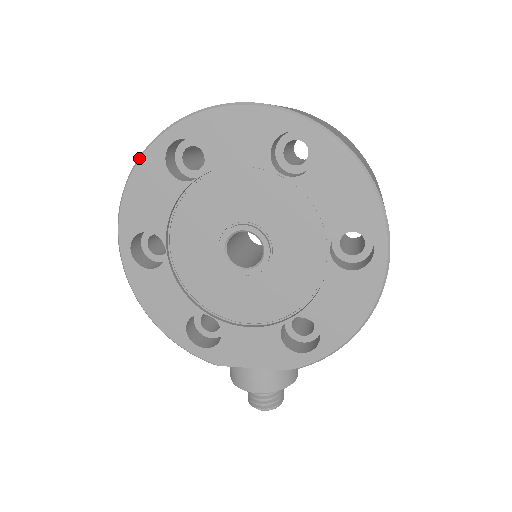
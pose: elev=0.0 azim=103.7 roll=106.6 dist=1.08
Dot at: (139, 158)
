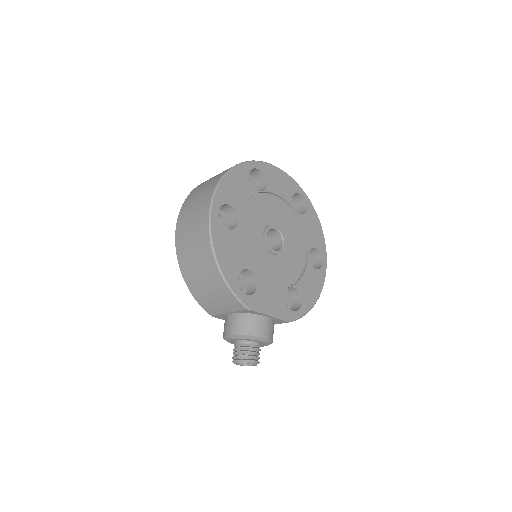
Dot at: (237, 165)
